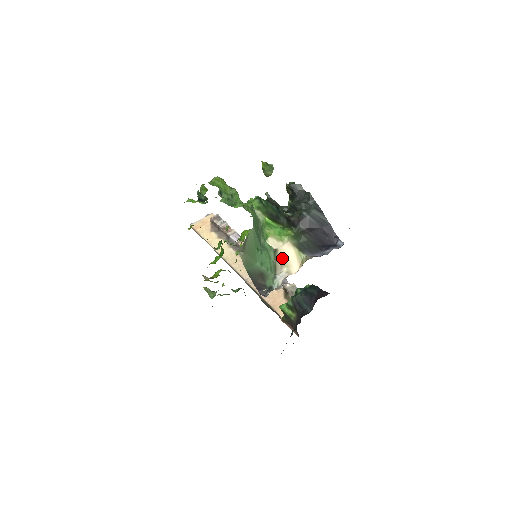
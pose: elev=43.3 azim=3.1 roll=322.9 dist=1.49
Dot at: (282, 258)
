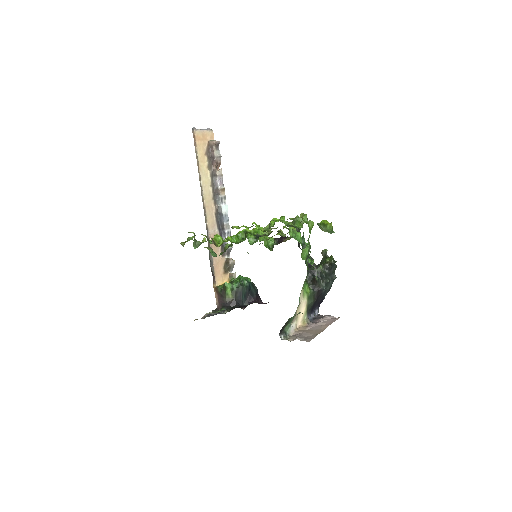
Dot at: (298, 312)
